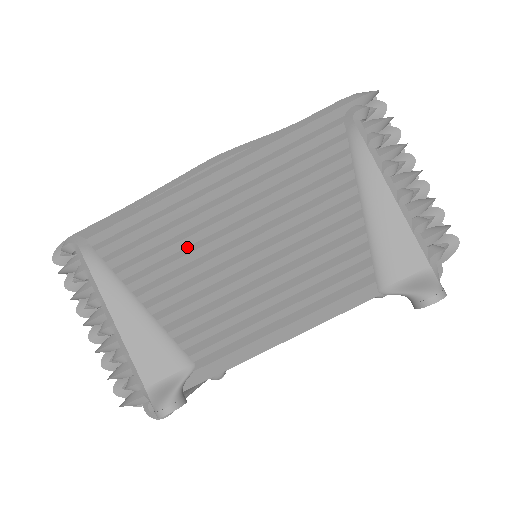
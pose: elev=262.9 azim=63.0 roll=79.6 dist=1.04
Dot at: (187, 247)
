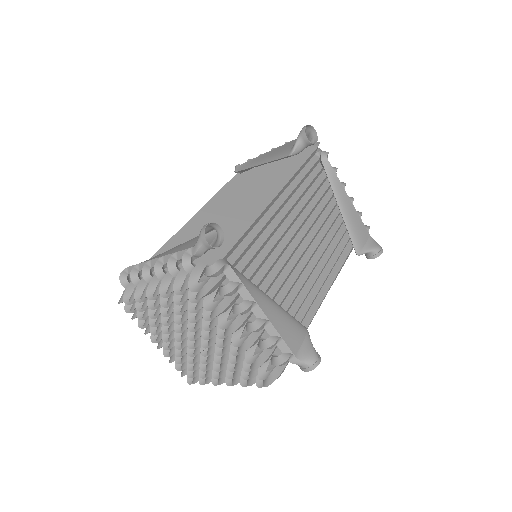
Dot at: occluded
